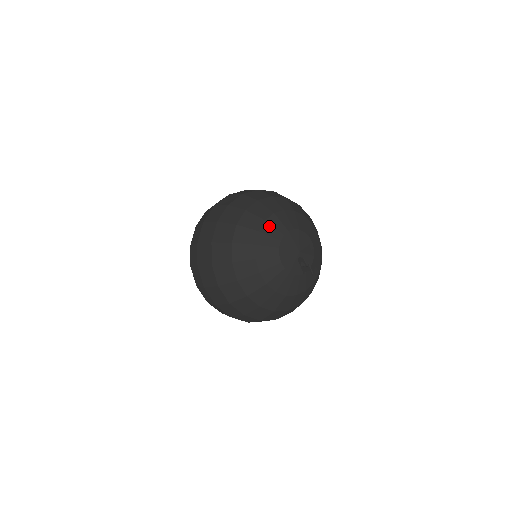
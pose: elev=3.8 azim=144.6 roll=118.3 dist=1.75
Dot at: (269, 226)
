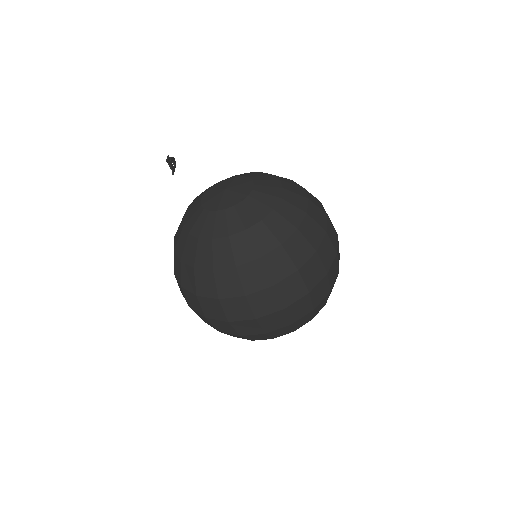
Dot at: occluded
